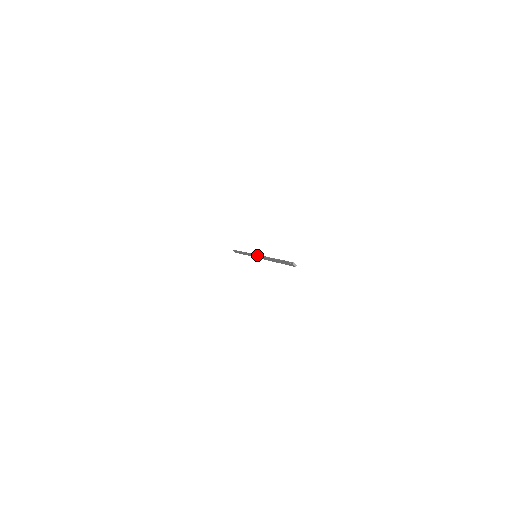
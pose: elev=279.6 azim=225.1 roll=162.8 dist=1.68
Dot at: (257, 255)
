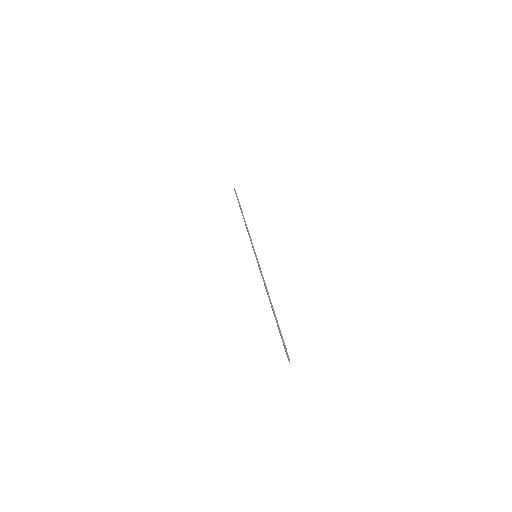
Dot at: (258, 263)
